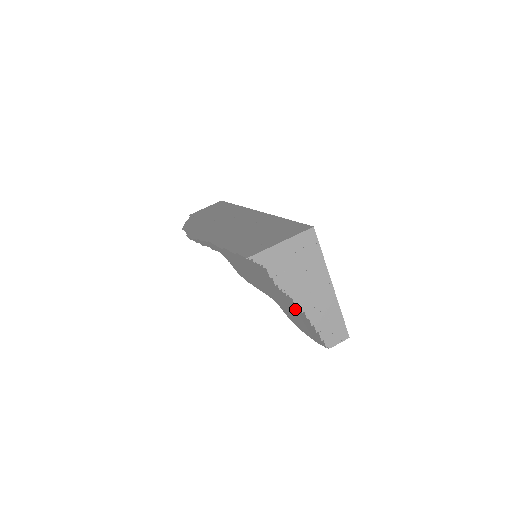
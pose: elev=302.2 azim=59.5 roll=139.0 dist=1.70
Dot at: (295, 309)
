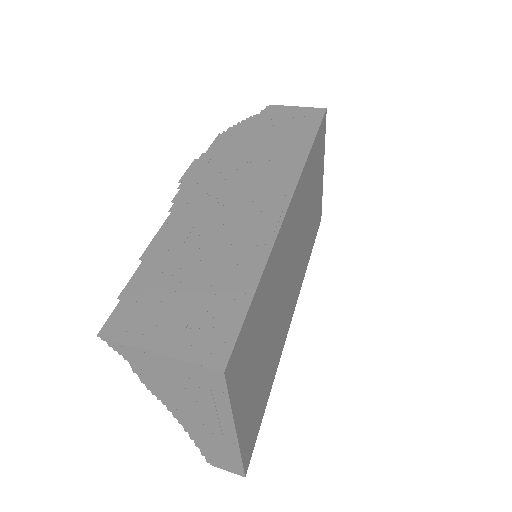
Dot at: occluded
